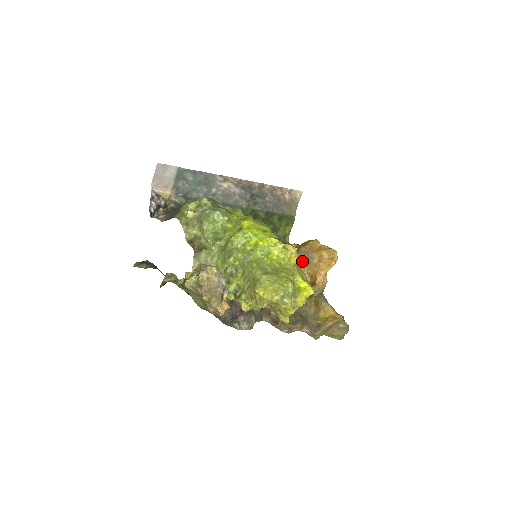
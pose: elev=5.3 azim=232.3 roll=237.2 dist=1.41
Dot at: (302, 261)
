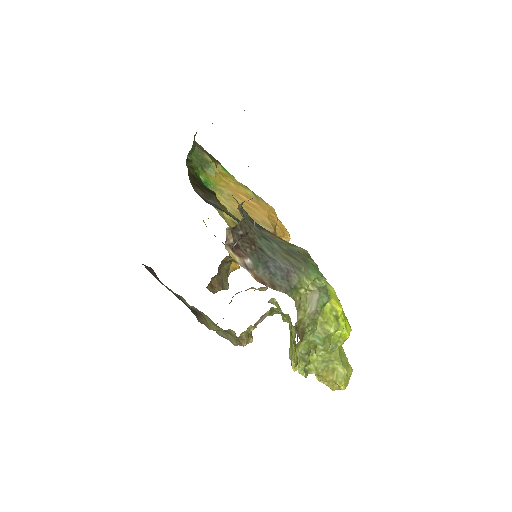
Dot at: occluded
